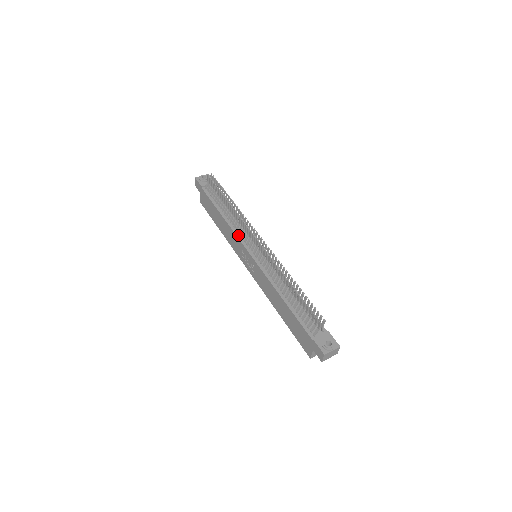
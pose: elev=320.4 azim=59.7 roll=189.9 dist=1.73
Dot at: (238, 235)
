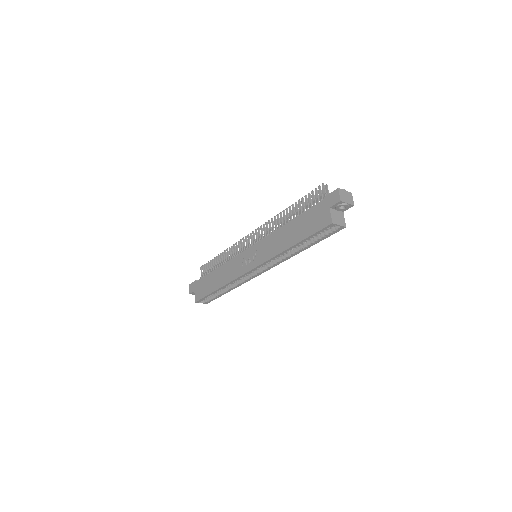
Dot at: (236, 257)
